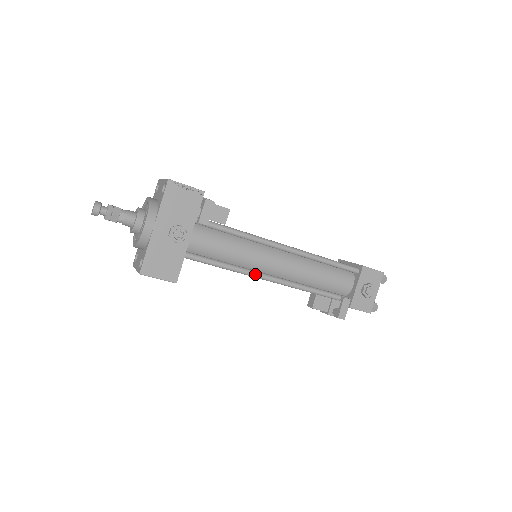
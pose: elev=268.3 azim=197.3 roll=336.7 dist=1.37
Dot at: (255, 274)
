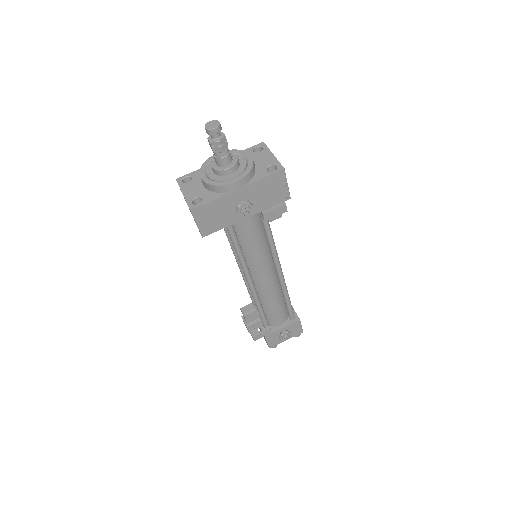
Dot at: (247, 273)
